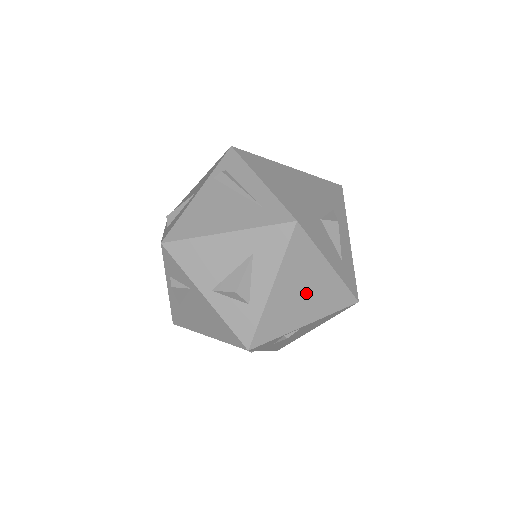
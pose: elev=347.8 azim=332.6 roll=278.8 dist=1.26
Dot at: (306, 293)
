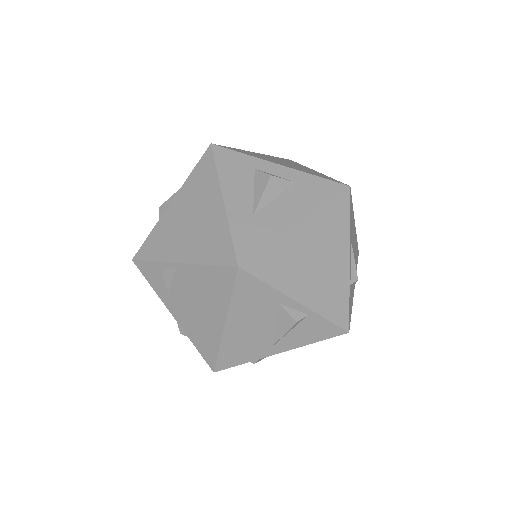
Dot at: (193, 223)
